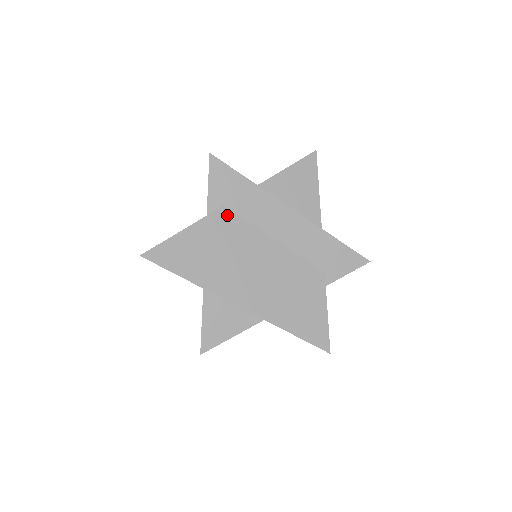
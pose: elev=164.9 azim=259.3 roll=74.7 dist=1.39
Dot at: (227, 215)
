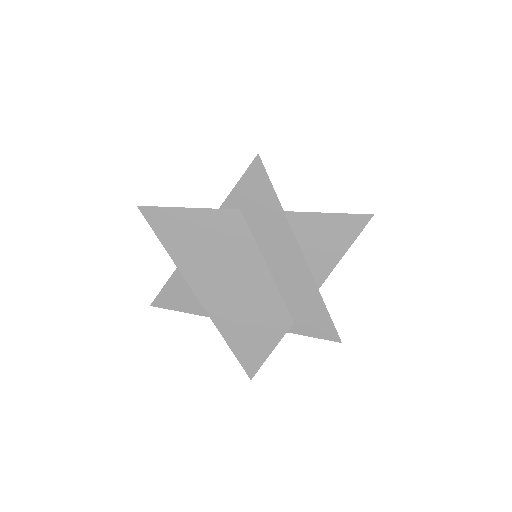
Dot at: (238, 220)
